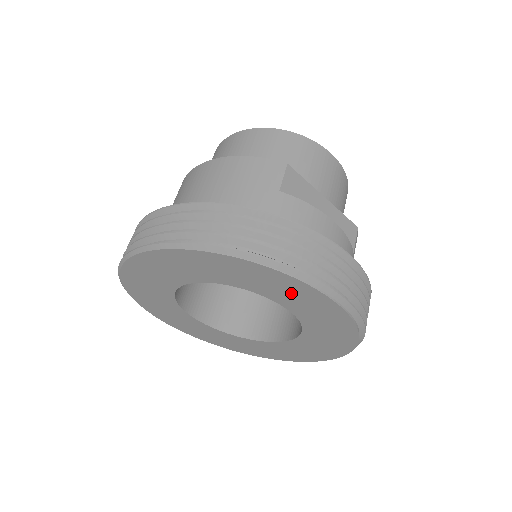
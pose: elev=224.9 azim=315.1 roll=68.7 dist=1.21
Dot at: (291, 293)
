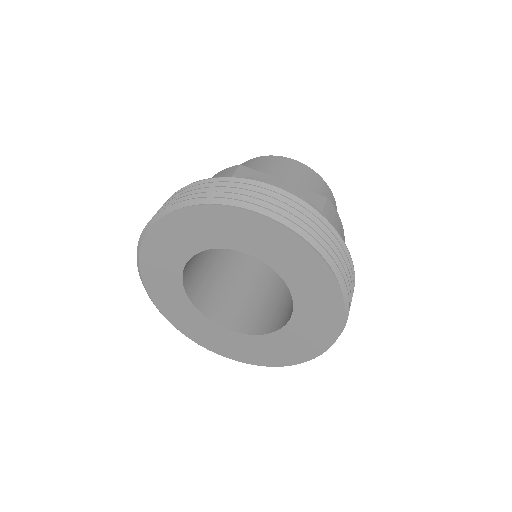
Dot at: (236, 229)
